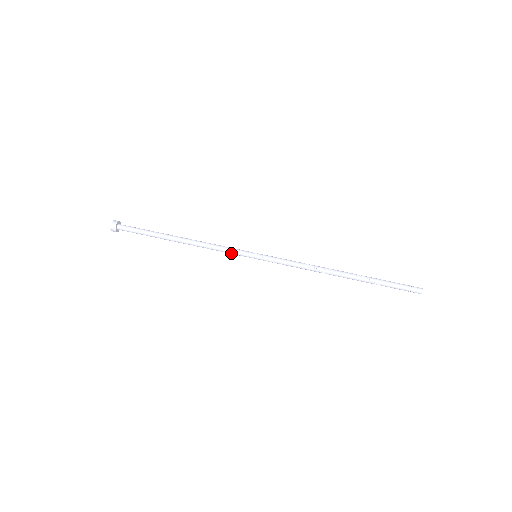
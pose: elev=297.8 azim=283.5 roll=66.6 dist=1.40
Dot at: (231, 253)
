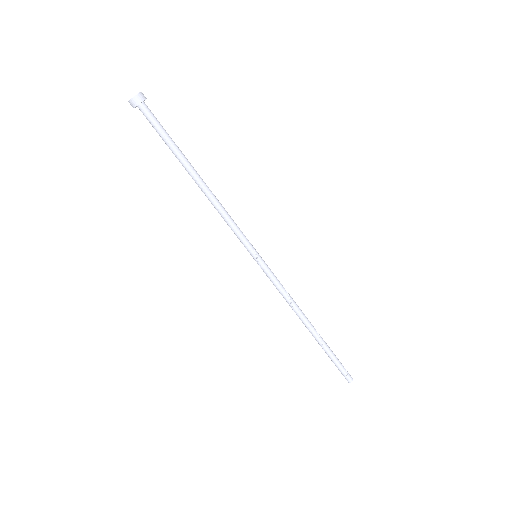
Dot at: (236, 235)
